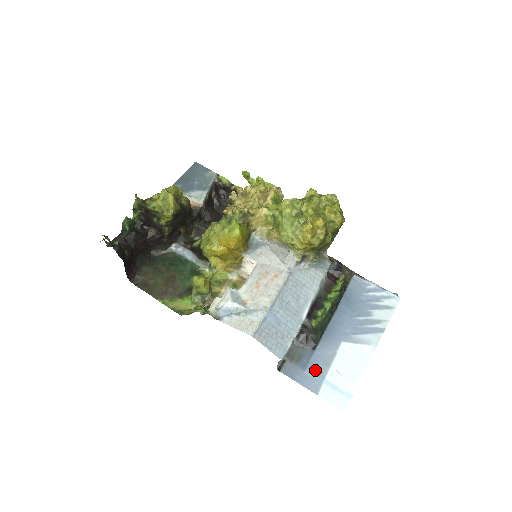
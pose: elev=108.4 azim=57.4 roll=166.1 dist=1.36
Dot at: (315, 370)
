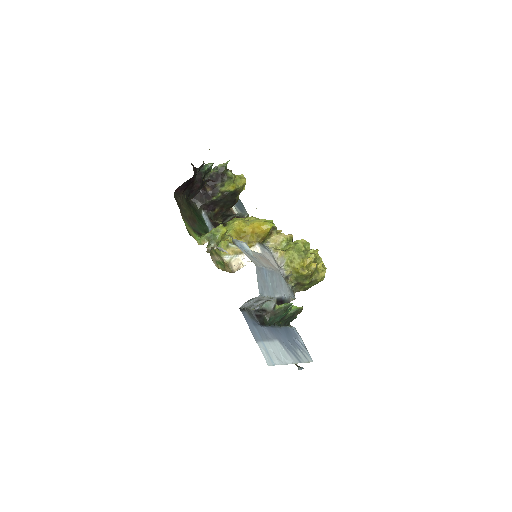
Dot at: (260, 332)
